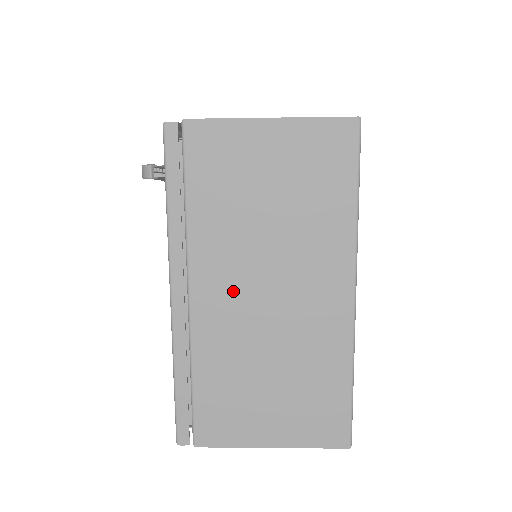
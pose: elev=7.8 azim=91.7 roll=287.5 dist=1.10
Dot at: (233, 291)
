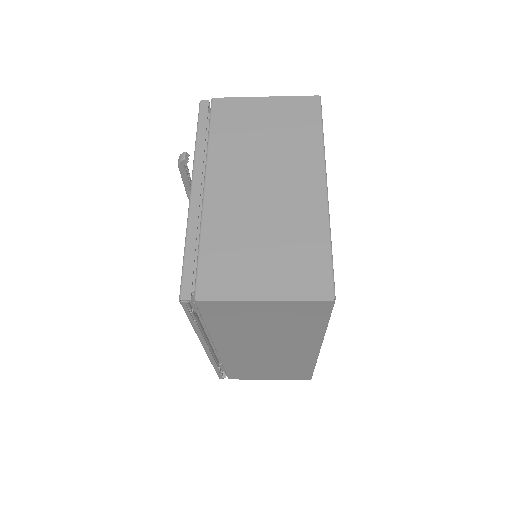
Dot at: (237, 184)
